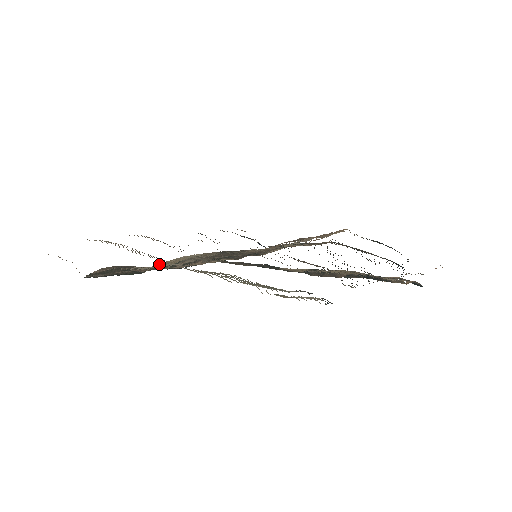
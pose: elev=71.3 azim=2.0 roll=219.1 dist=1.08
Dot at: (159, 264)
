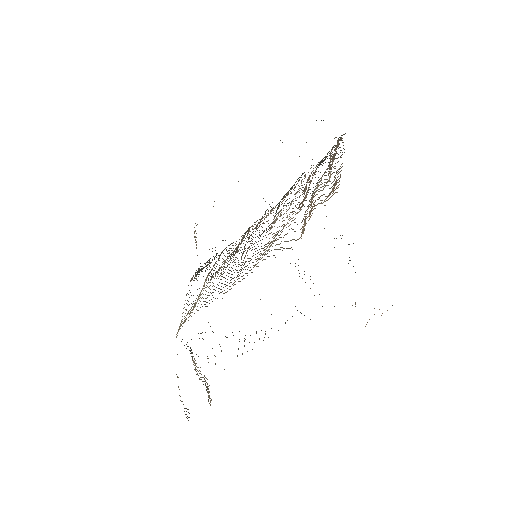
Dot at: occluded
